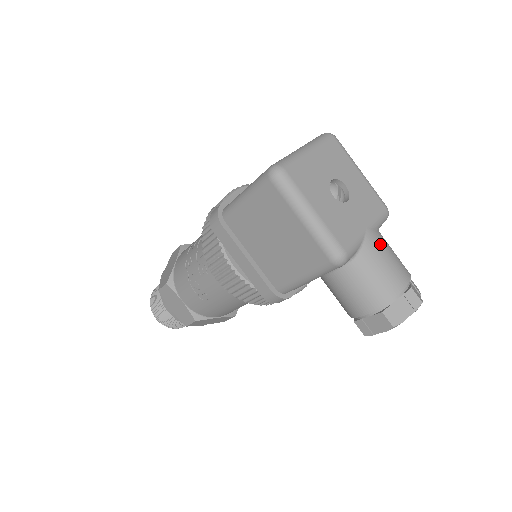
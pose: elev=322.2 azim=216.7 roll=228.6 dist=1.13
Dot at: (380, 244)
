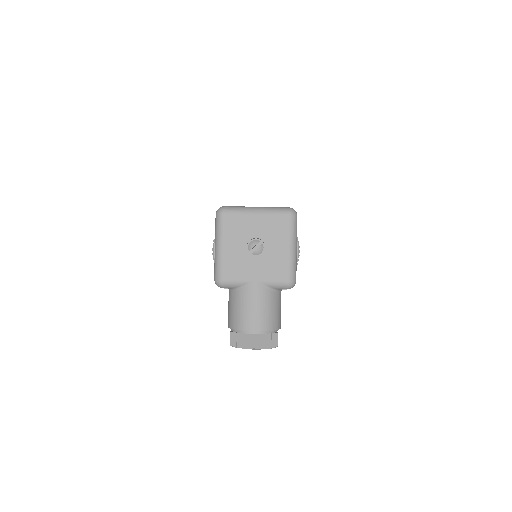
Dot at: (256, 296)
